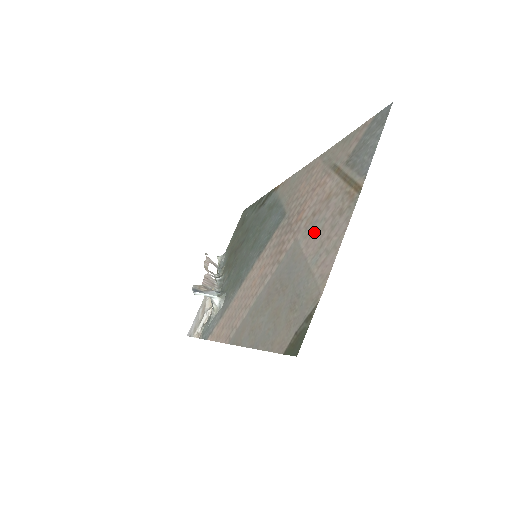
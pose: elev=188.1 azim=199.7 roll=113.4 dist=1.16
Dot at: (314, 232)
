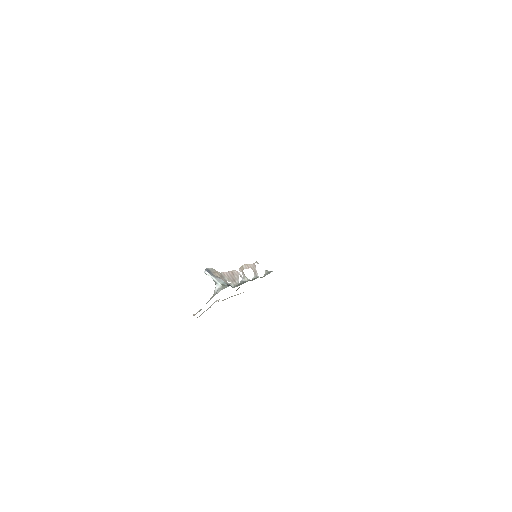
Dot at: occluded
